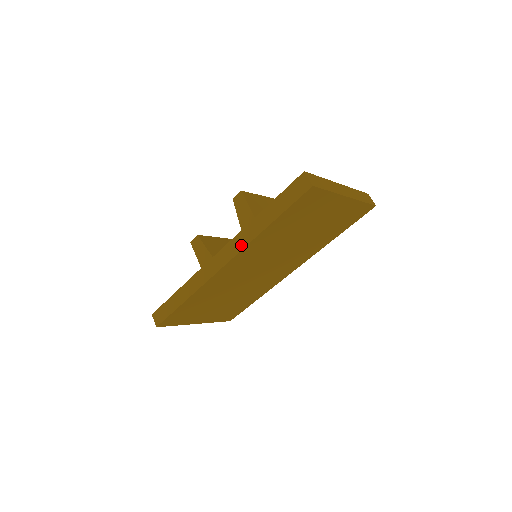
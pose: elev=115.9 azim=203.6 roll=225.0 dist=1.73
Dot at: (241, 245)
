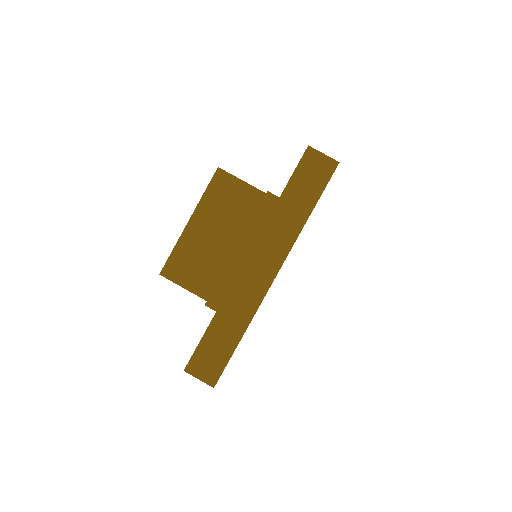
Dot at: occluded
